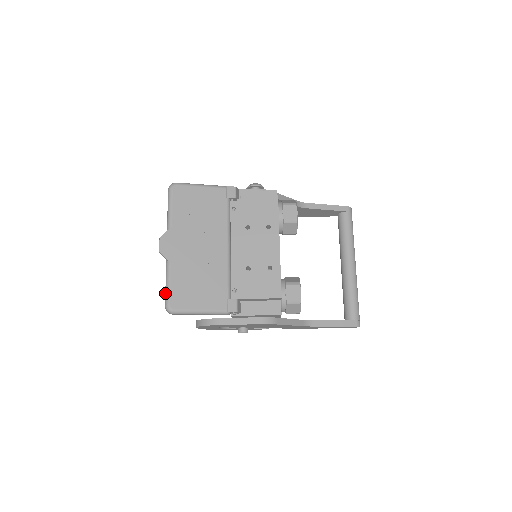
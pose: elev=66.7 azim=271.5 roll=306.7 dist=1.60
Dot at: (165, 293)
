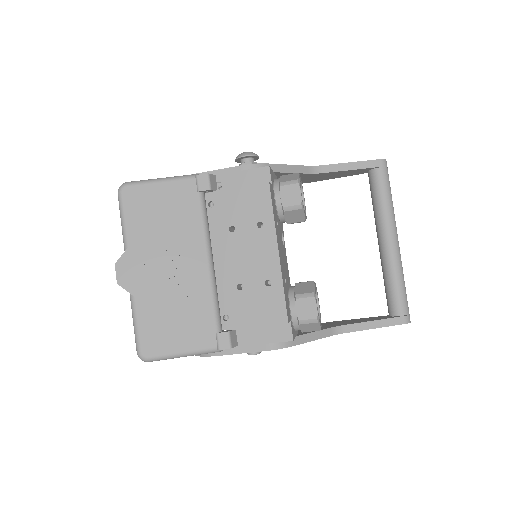
Dot at: occluded
